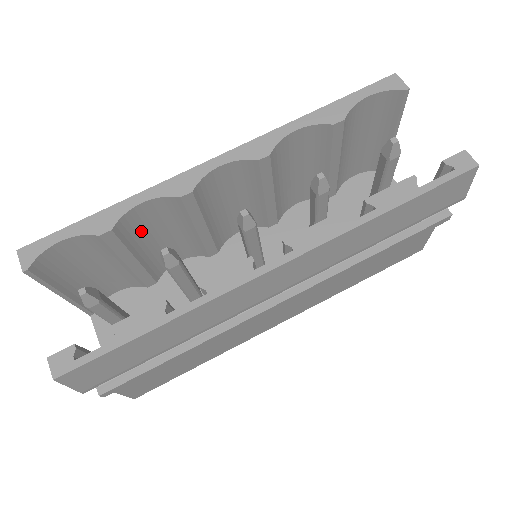
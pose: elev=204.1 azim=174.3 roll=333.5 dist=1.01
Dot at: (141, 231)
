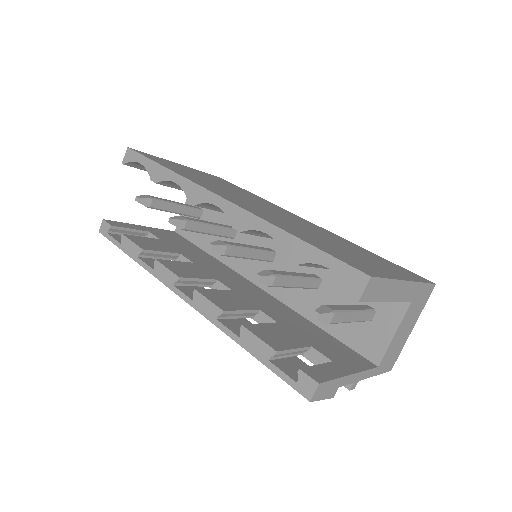
Dot at: occluded
